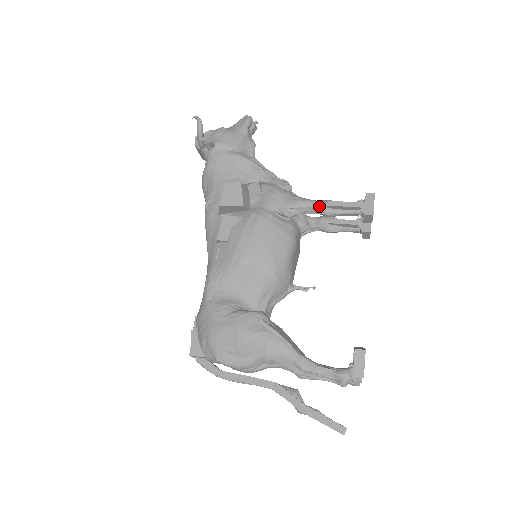
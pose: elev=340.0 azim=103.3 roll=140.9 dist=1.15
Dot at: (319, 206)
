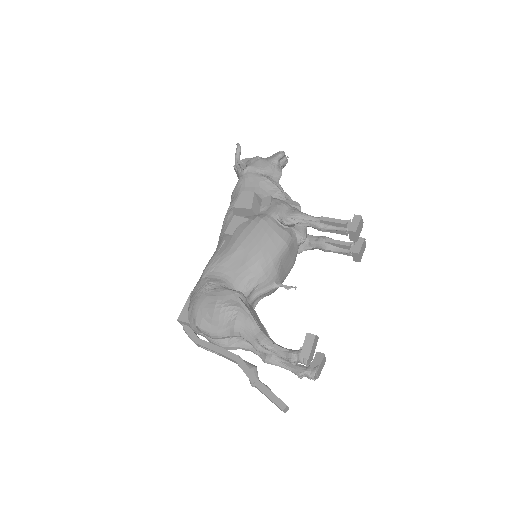
Dot at: (313, 220)
